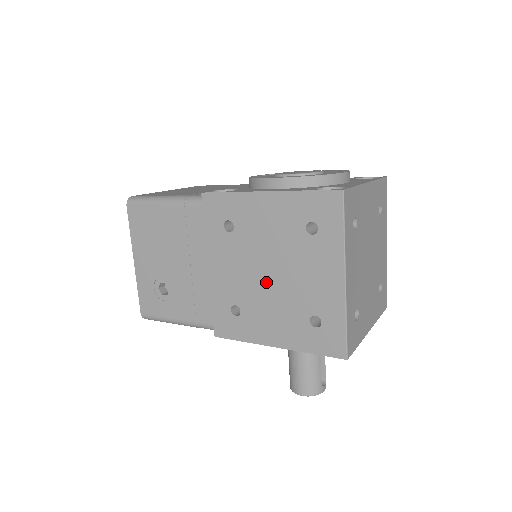
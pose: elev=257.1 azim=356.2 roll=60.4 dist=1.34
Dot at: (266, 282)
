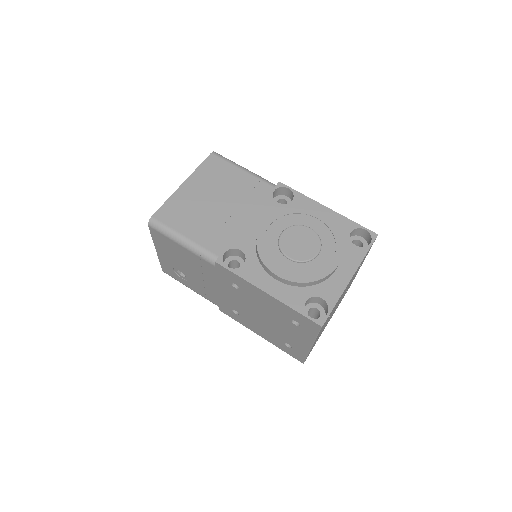
Dot at: (259, 318)
